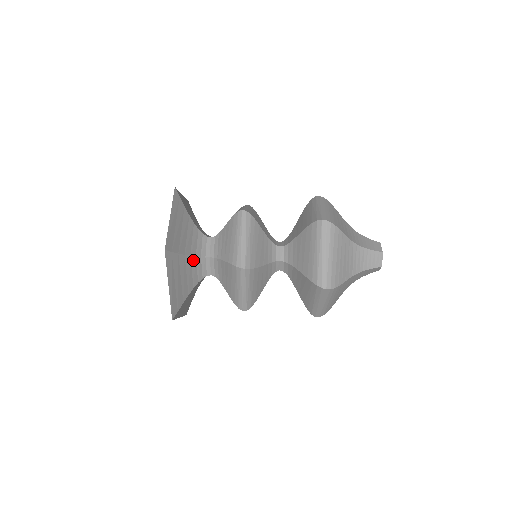
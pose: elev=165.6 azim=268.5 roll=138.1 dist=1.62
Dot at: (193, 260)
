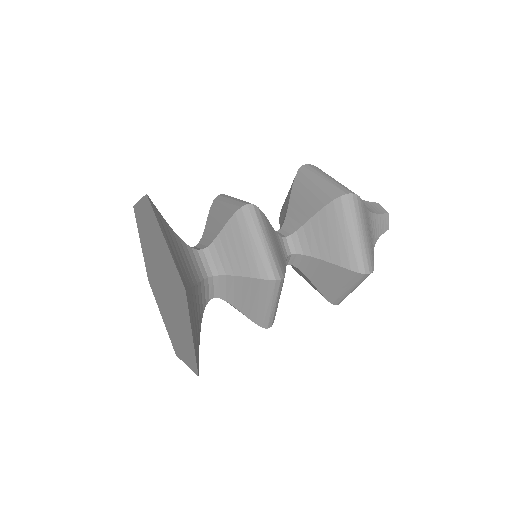
Dot at: occluded
